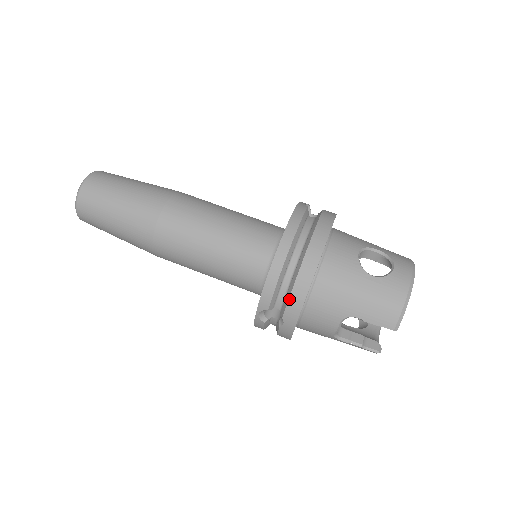
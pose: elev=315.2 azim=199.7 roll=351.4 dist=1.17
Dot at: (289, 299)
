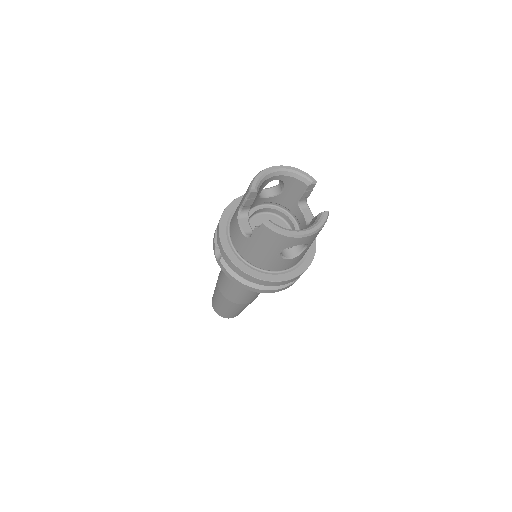
Dot at: (217, 228)
